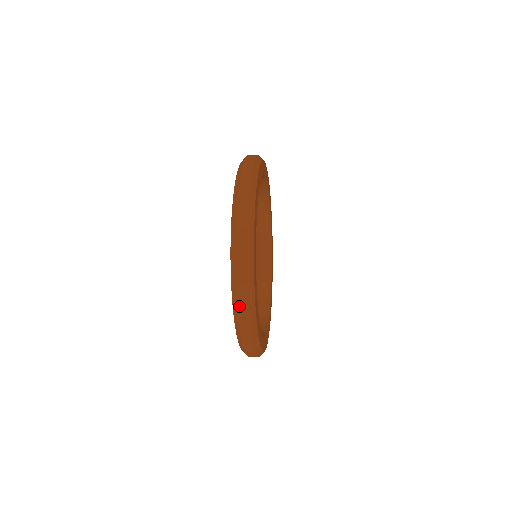
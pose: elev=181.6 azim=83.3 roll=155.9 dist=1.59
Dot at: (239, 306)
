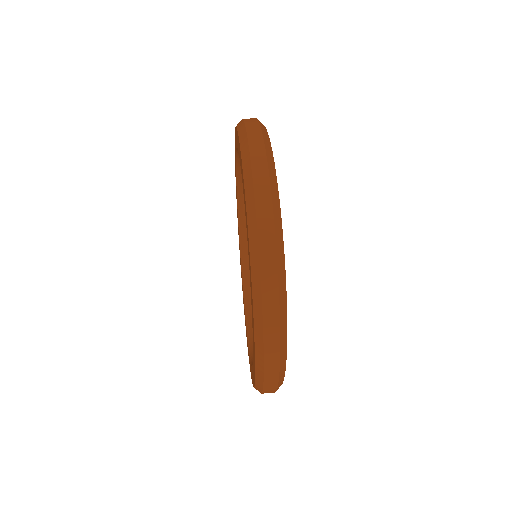
Dot at: occluded
